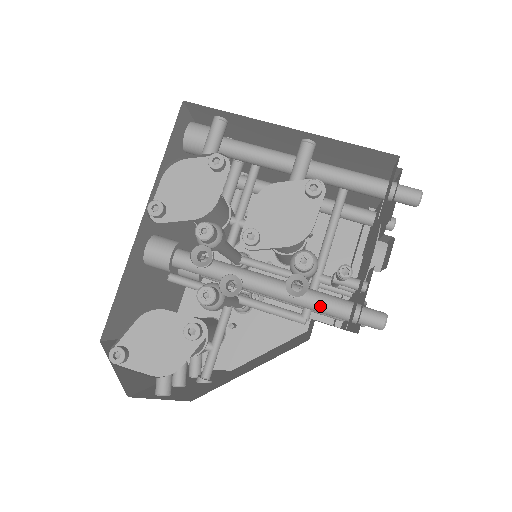
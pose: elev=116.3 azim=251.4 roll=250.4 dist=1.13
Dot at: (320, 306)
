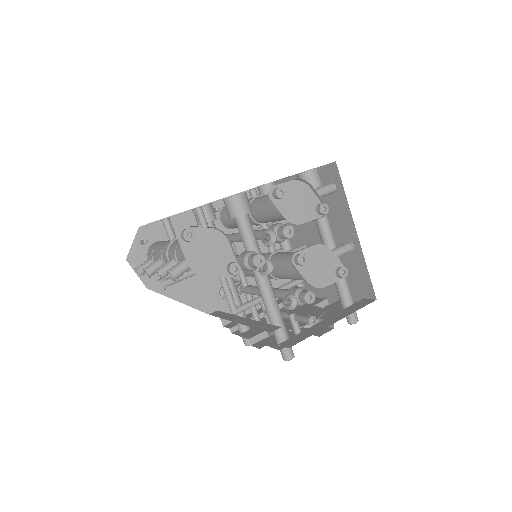
Dot at: (276, 320)
